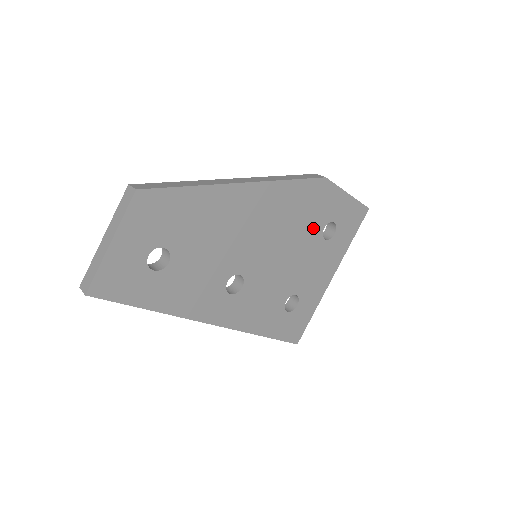
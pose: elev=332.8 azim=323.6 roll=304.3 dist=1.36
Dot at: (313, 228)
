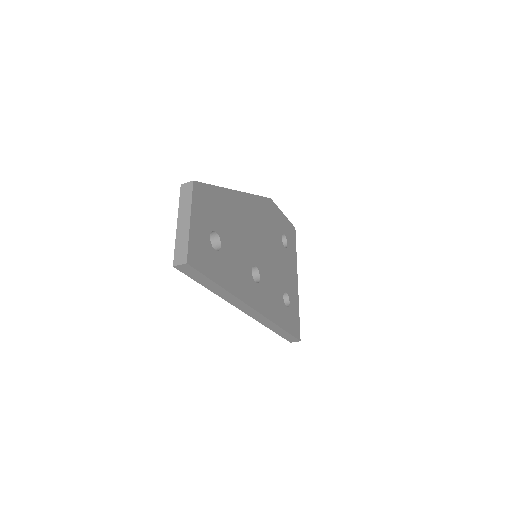
Dot at: (277, 236)
